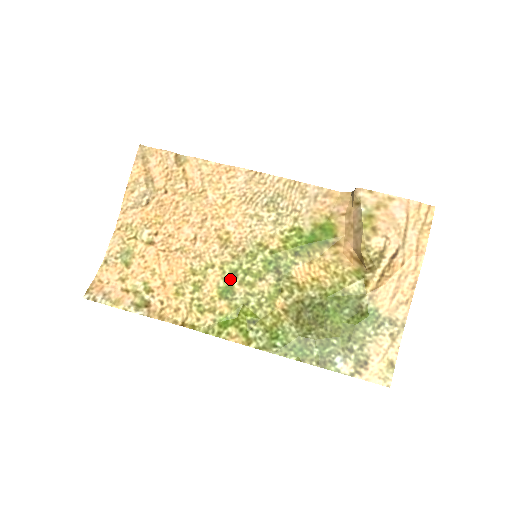
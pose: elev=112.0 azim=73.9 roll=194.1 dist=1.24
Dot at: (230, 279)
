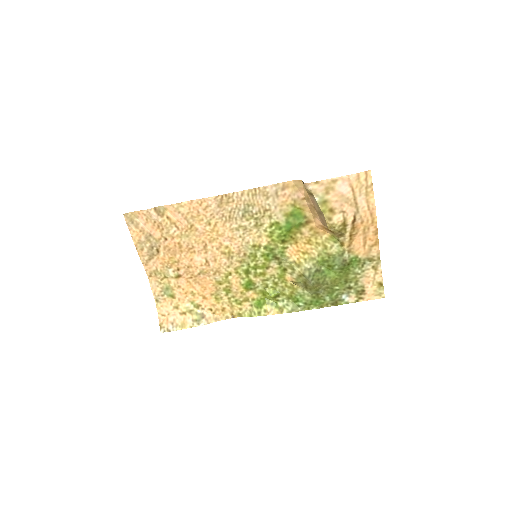
Dot at: (247, 277)
